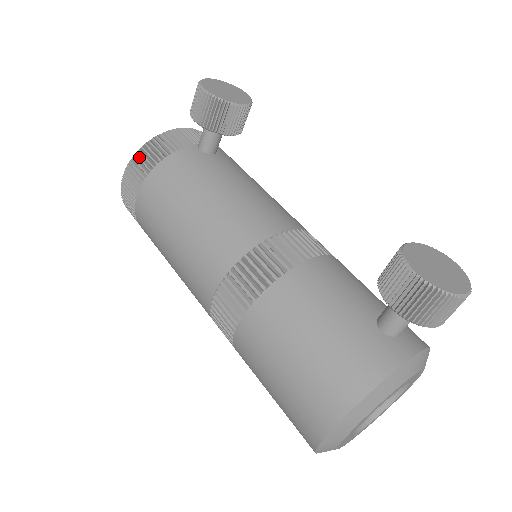
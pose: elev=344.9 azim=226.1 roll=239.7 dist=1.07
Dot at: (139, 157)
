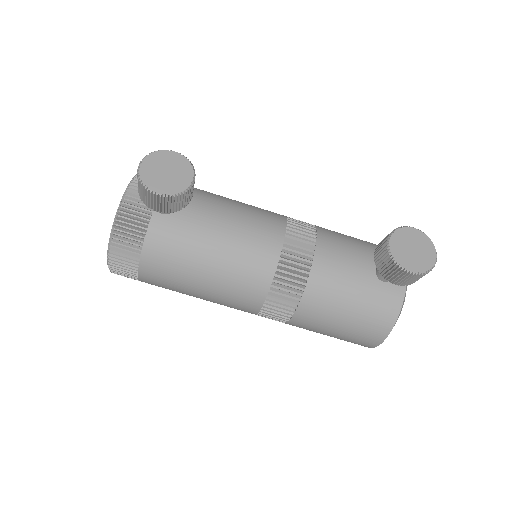
Dot at: (117, 251)
